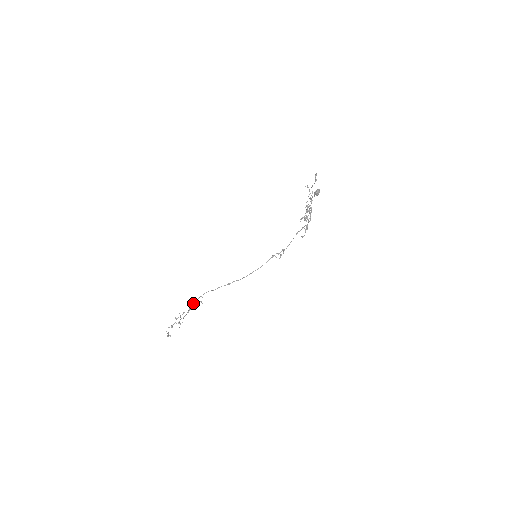
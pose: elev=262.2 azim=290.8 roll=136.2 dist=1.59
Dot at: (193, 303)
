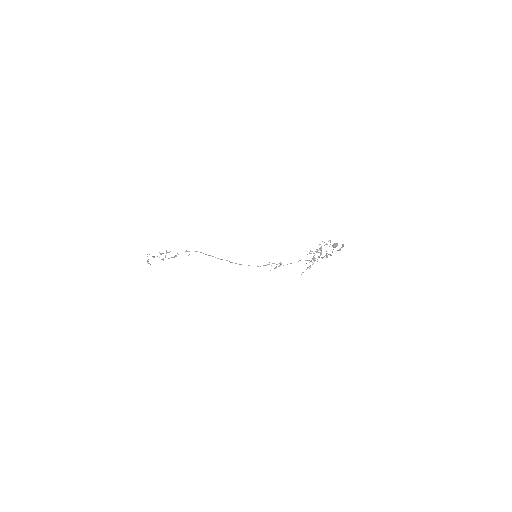
Dot at: occluded
